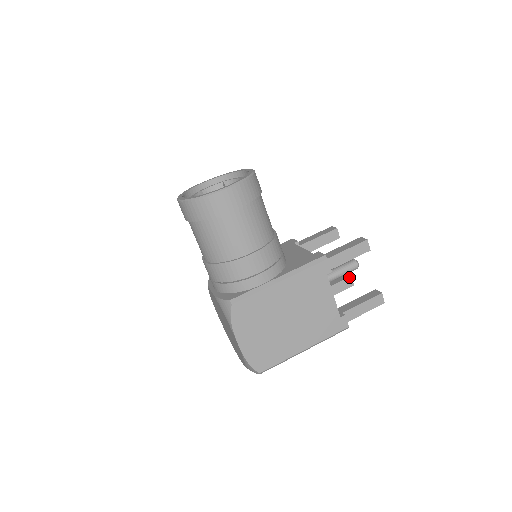
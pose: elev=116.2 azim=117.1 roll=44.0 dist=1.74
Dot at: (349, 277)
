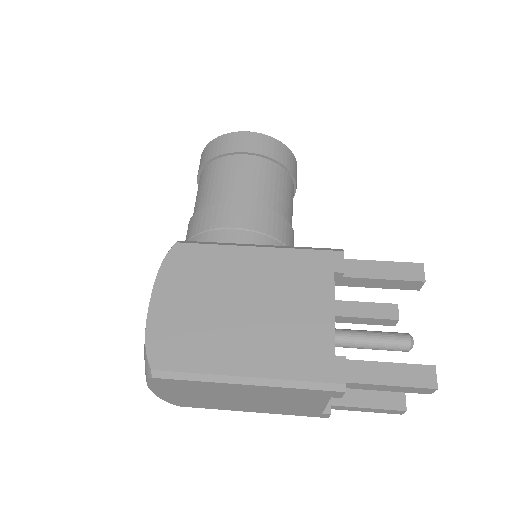
Dot at: occluded
